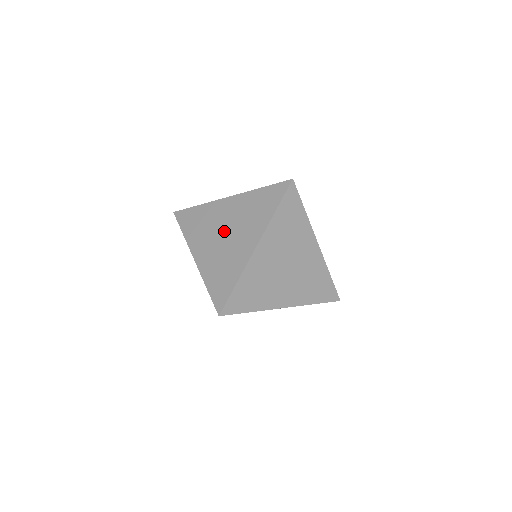
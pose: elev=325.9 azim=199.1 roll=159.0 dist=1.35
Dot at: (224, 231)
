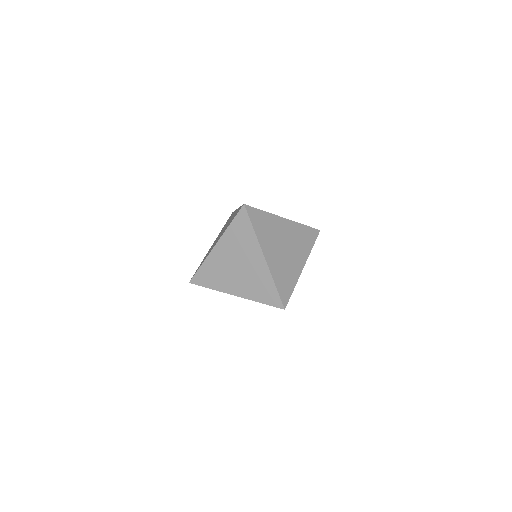
Dot at: (284, 245)
